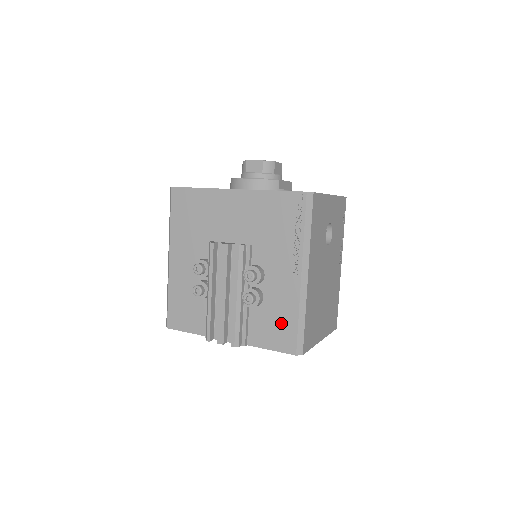
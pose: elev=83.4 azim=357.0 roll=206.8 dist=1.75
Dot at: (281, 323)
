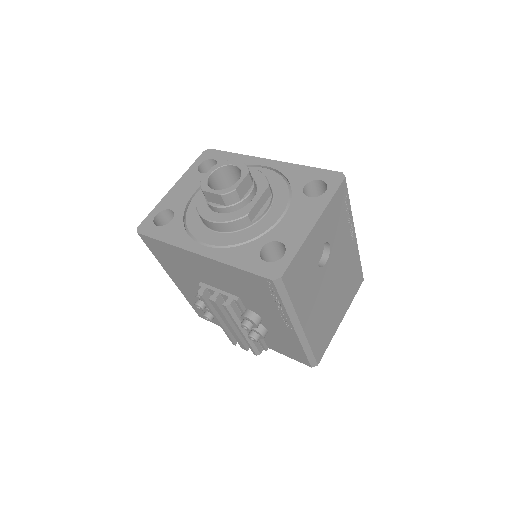
Dot at: (290, 348)
